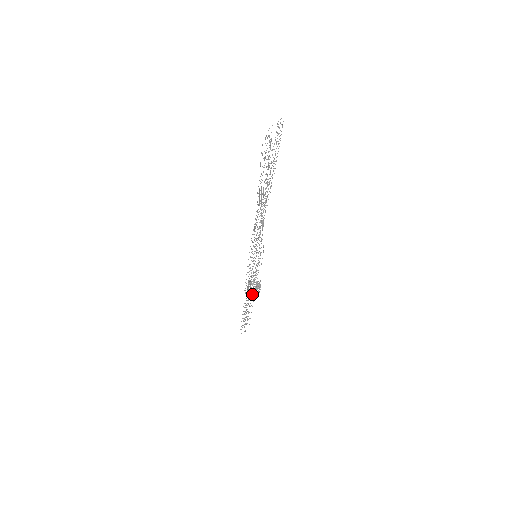
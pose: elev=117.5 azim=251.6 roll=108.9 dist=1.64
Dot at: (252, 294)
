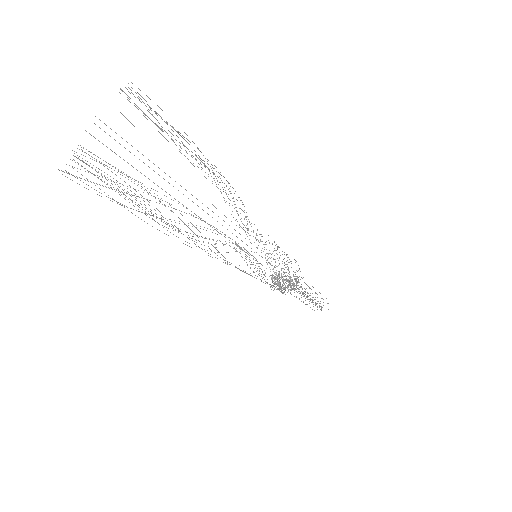
Dot at: (282, 292)
